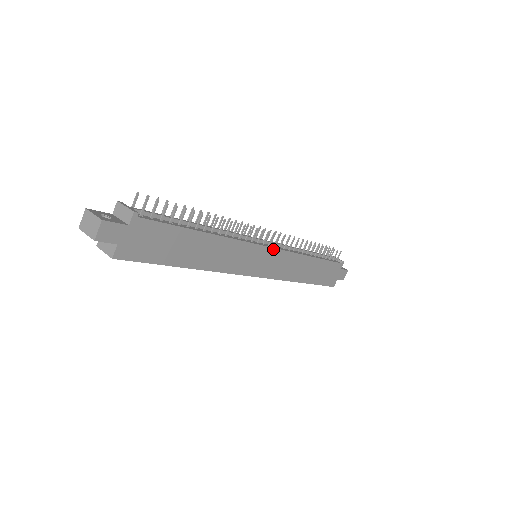
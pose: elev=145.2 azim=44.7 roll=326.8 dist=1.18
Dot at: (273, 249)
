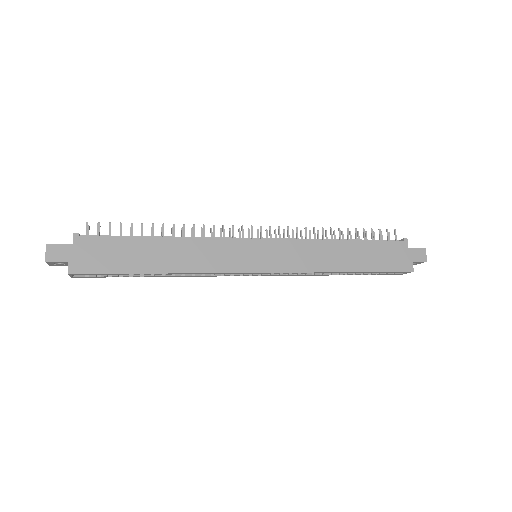
Dot at: (266, 240)
